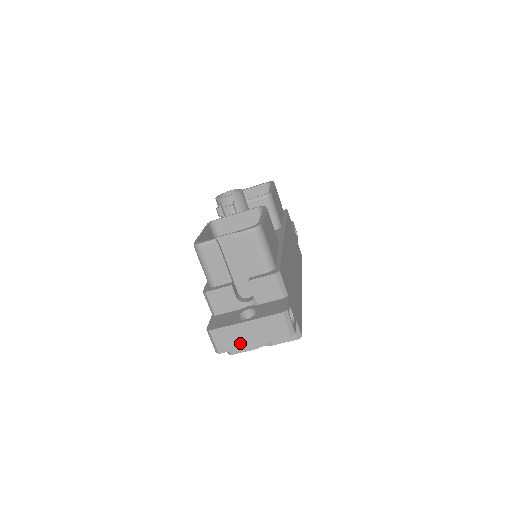
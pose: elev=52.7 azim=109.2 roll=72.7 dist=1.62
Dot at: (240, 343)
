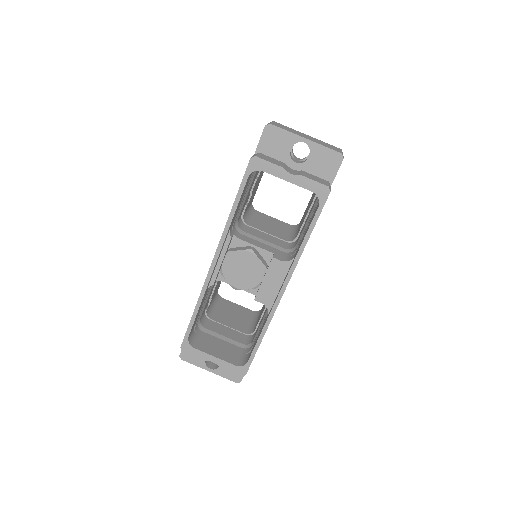
Dot at: (294, 133)
